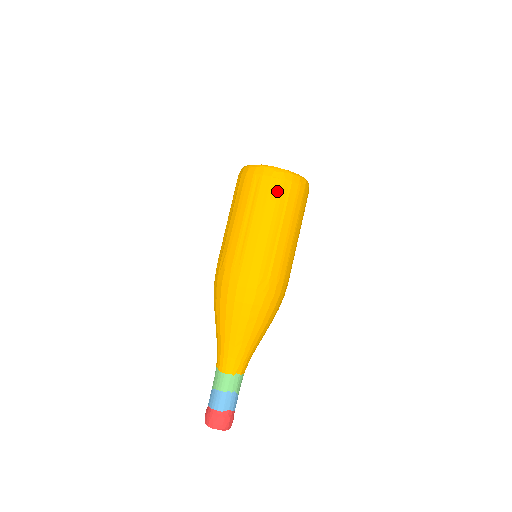
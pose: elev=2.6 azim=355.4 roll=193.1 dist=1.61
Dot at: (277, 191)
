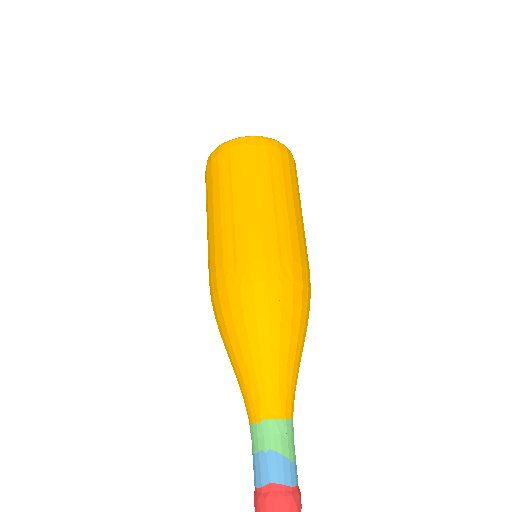
Dot at: (218, 169)
